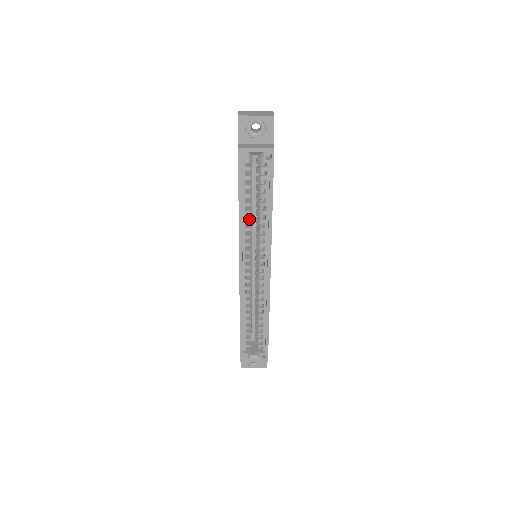
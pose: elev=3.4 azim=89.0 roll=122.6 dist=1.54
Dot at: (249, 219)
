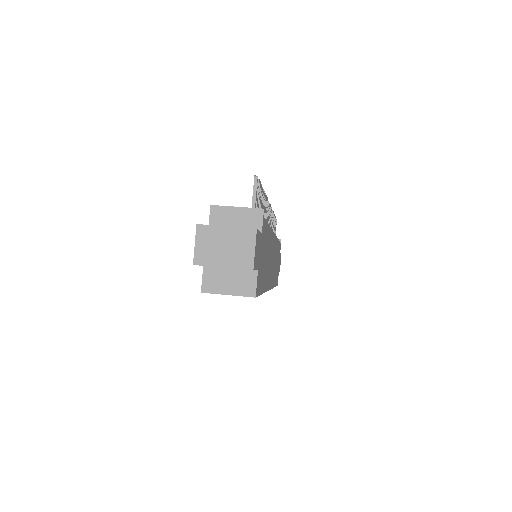
Dot at: occluded
